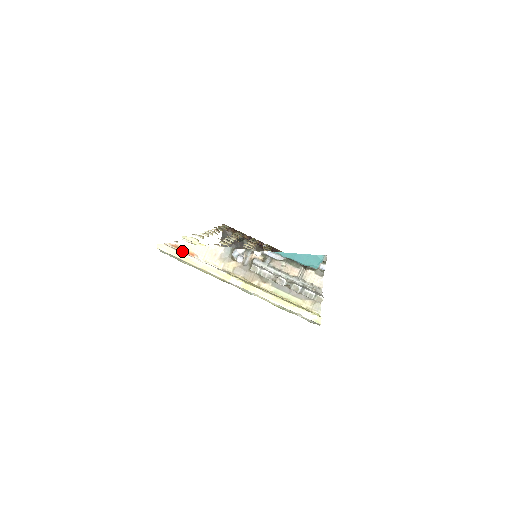
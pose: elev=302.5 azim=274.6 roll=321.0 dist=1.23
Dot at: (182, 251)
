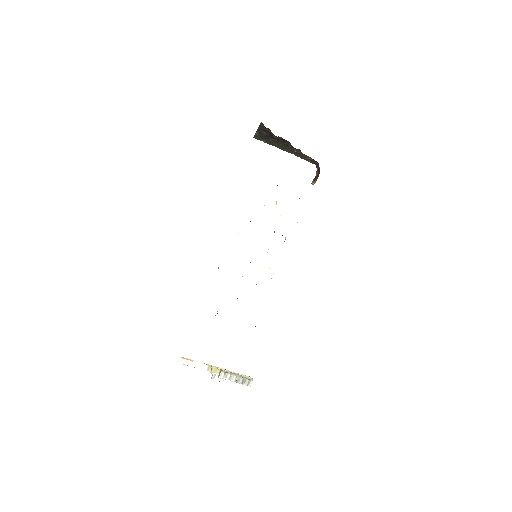
Dot at: (186, 360)
